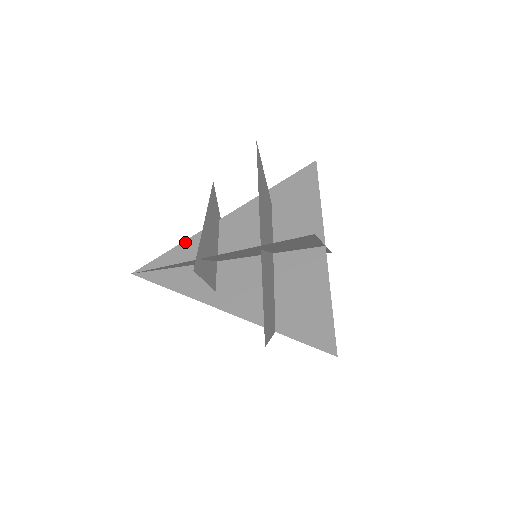
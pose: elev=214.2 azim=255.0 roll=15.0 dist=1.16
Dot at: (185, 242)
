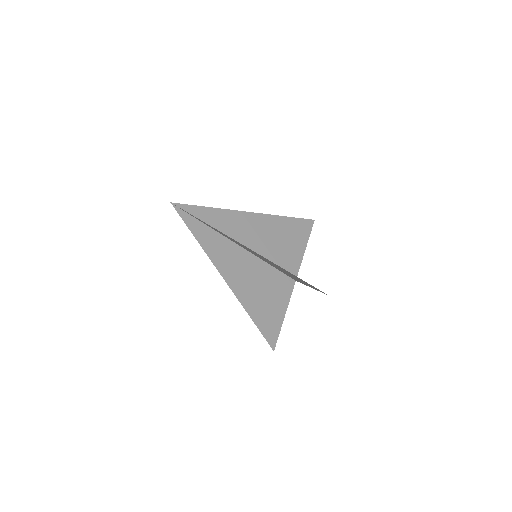
Dot at: (217, 209)
